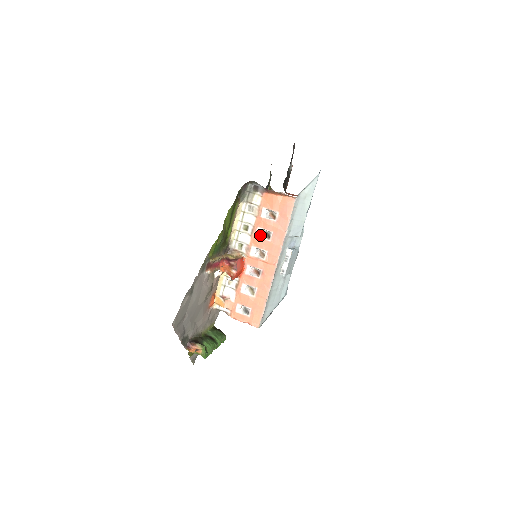
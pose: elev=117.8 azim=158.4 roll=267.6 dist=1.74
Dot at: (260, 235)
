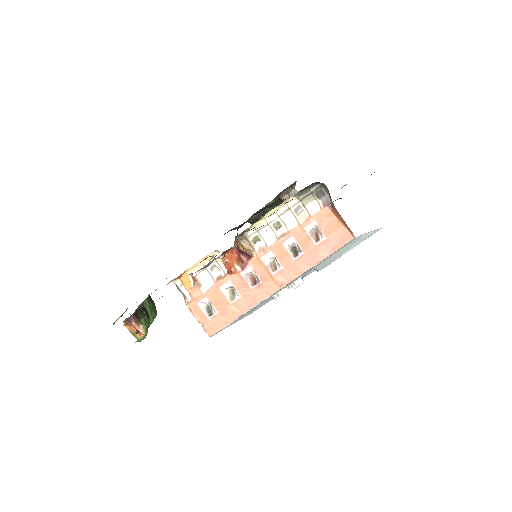
Dot at: (288, 246)
